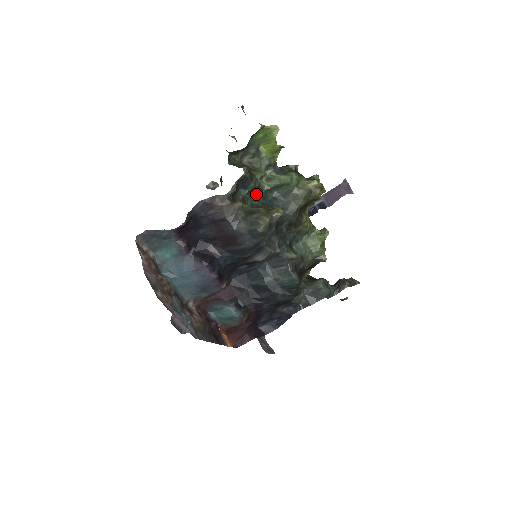
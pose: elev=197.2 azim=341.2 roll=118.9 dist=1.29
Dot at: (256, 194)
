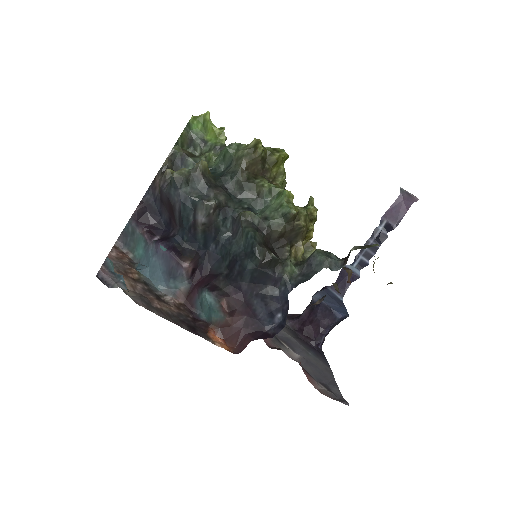
Dot at: occluded
